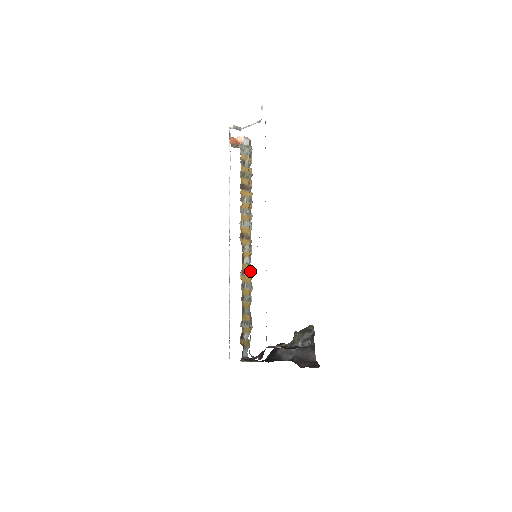
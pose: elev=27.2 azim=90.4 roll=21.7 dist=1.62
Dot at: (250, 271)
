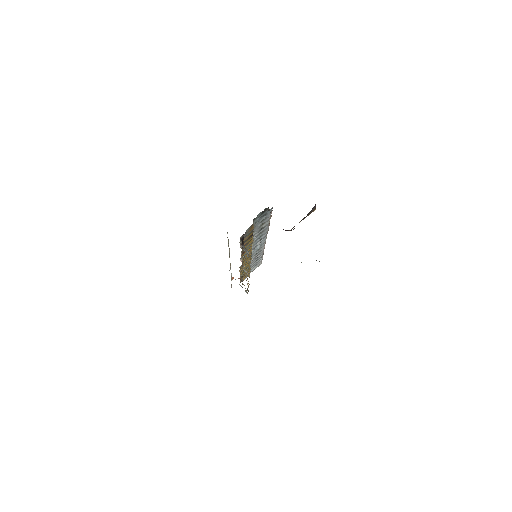
Dot at: (251, 248)
